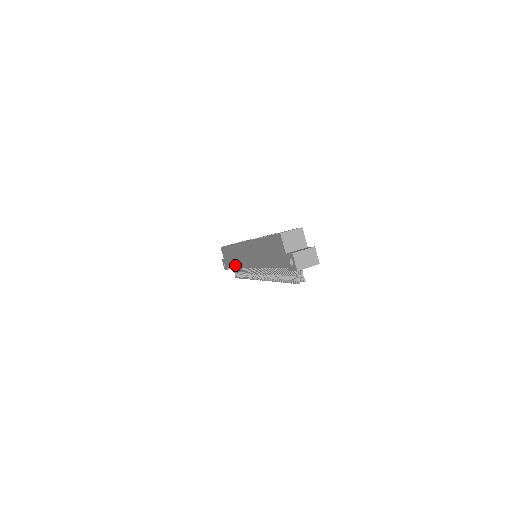
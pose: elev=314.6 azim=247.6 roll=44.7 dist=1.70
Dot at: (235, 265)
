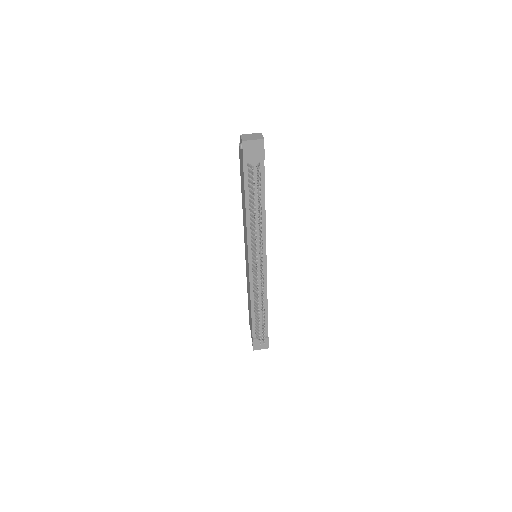
Dot at: (250, 305)
